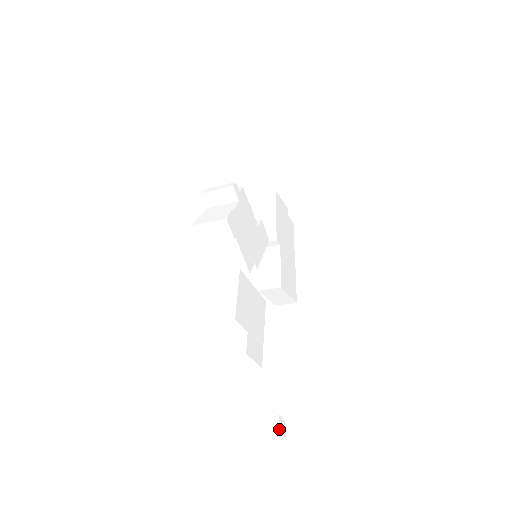
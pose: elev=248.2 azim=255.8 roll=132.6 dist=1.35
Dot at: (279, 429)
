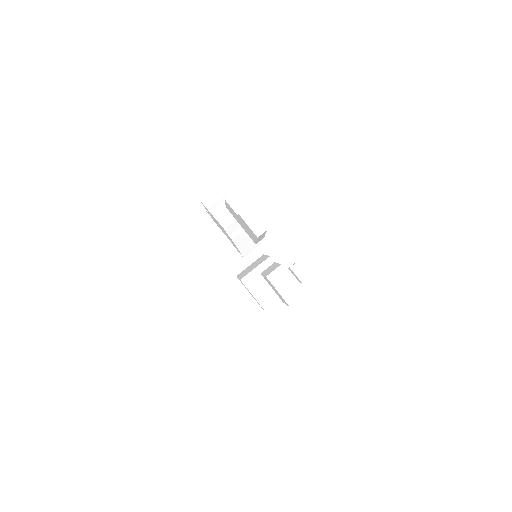
Dot at: (299, 261)
